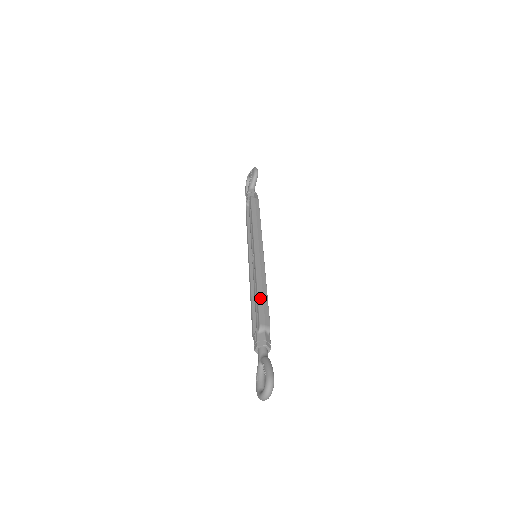
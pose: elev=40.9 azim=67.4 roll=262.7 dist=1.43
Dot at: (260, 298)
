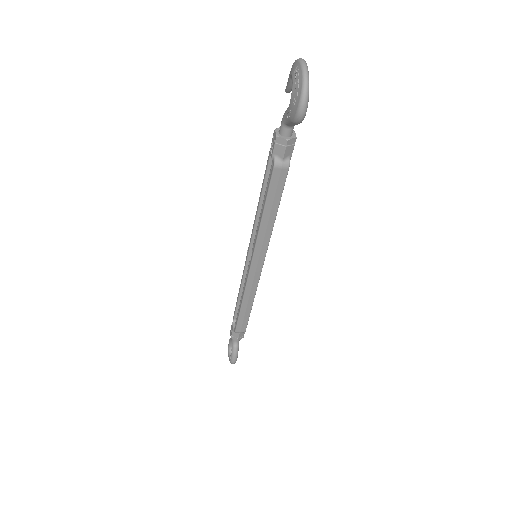
Dot at: (242, 313)
